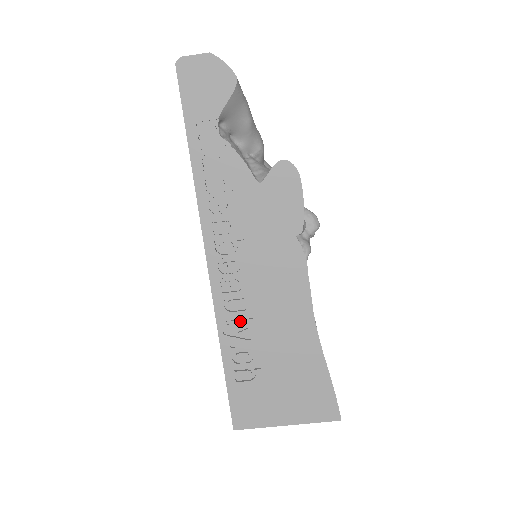
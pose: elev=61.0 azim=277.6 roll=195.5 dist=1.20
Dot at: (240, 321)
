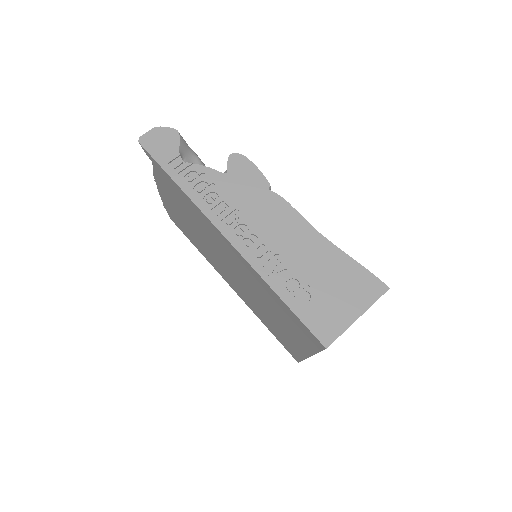
Dot at: (272, 262)
